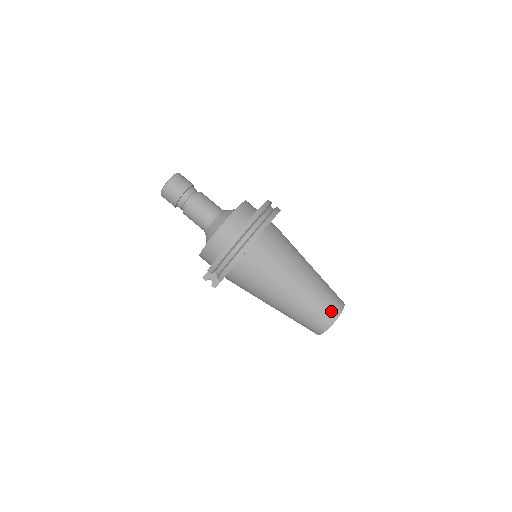
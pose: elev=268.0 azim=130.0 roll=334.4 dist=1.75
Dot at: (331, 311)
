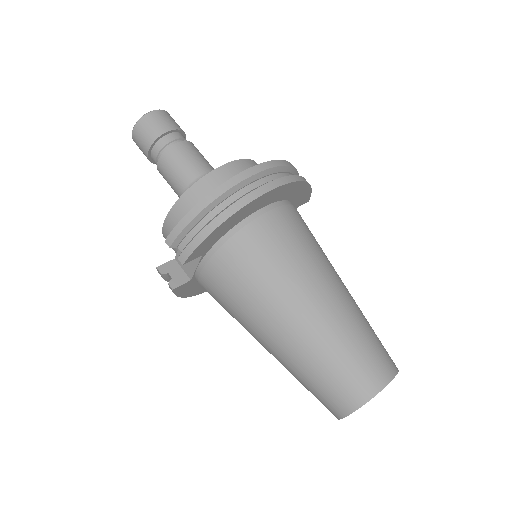
Dot at: (374, 369)
